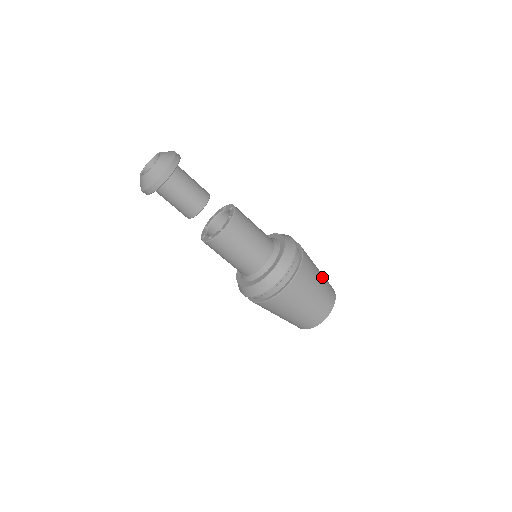
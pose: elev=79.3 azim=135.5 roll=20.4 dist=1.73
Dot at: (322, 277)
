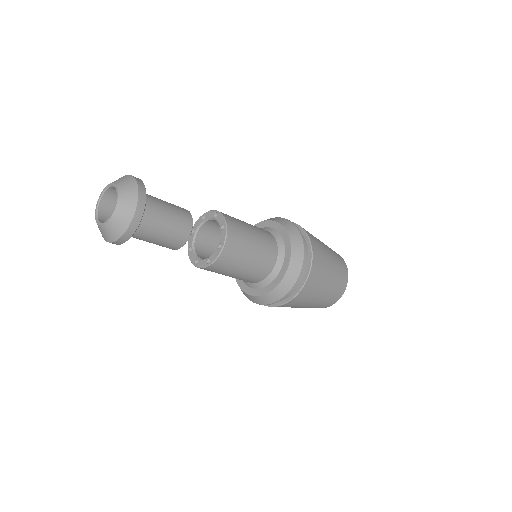
Dot at: (327, 247)
